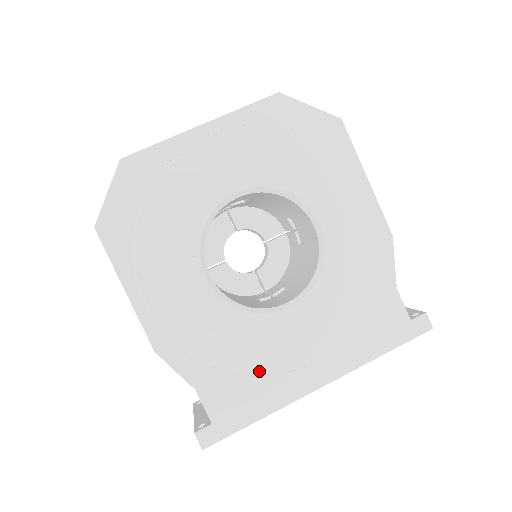
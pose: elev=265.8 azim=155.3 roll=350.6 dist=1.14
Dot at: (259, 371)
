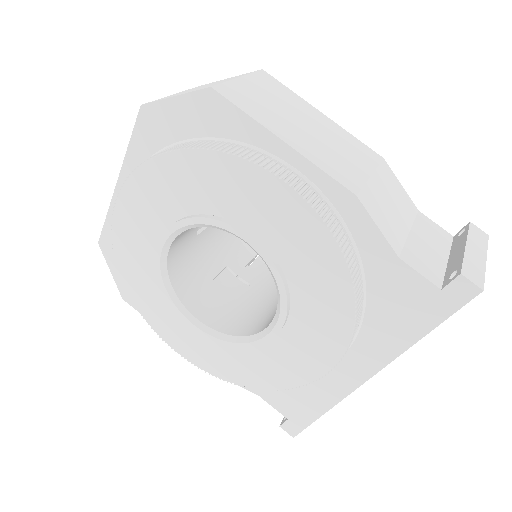
Dot at: (285, 386)
